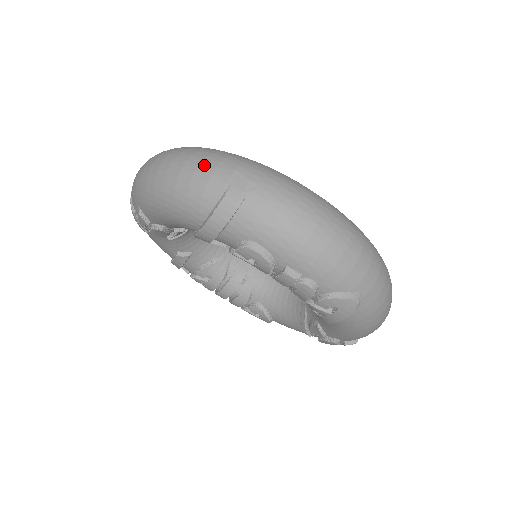
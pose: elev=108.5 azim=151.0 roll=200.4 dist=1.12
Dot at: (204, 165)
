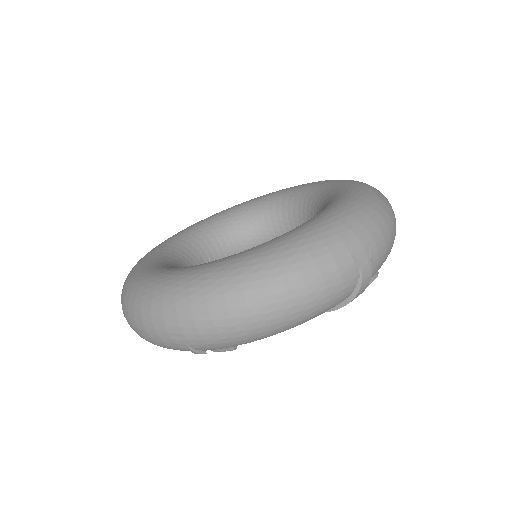
Dot at: (328, 276)
